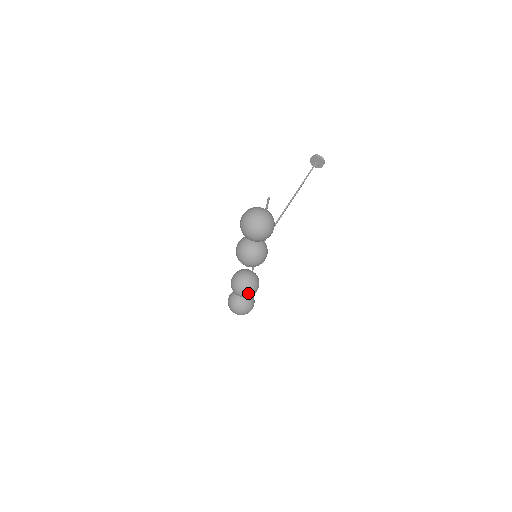
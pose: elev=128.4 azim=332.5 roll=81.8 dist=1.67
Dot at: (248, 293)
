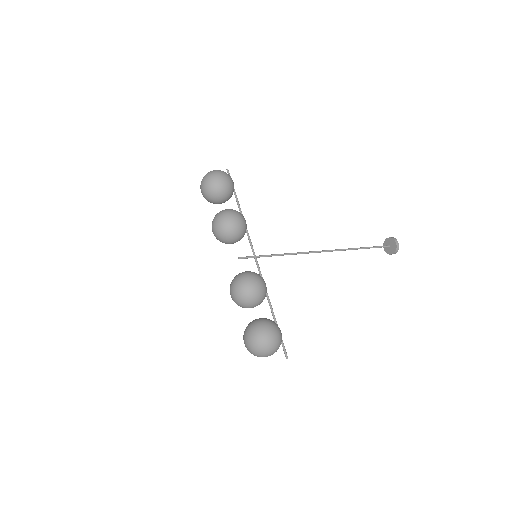
Dot at: (240, 282)
